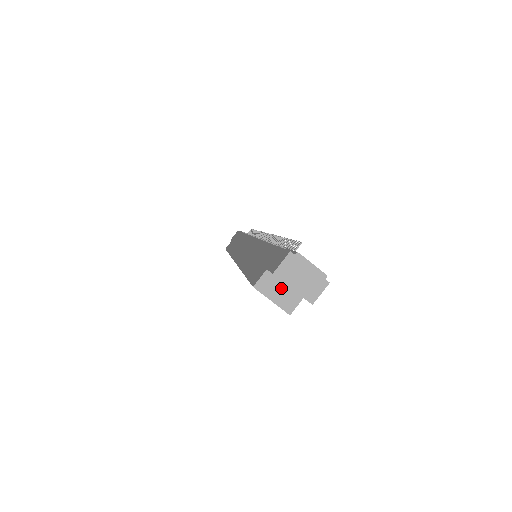
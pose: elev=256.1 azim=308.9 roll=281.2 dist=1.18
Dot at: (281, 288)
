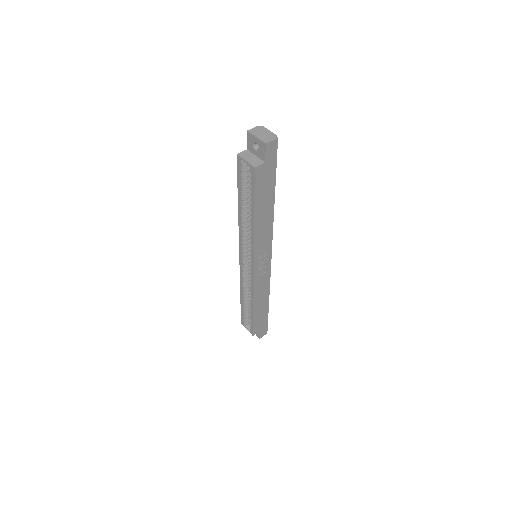
Dot at: (253, 157)
